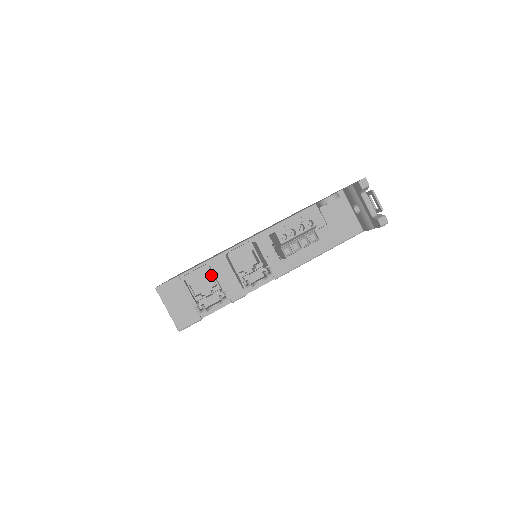
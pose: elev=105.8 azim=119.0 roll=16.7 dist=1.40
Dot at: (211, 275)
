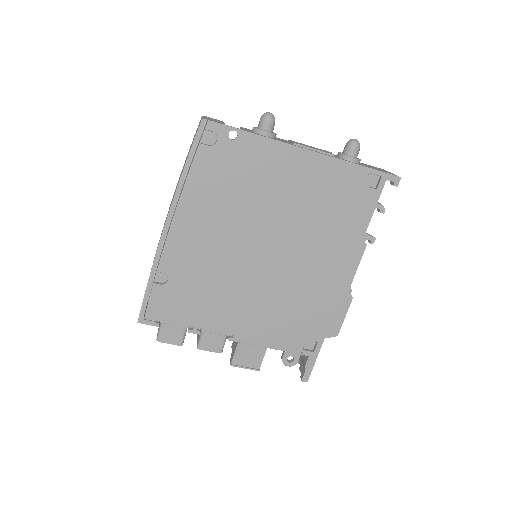
Dot at: occluded
